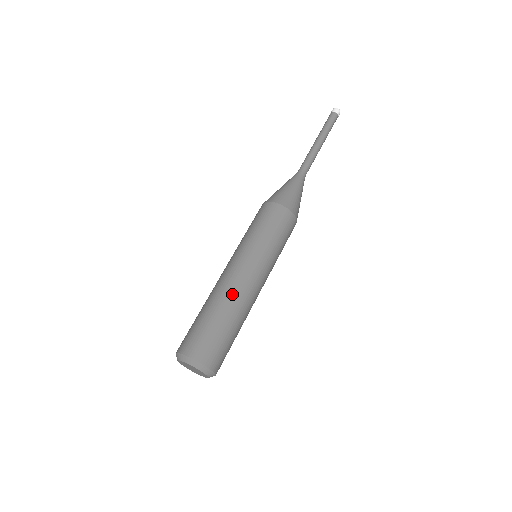
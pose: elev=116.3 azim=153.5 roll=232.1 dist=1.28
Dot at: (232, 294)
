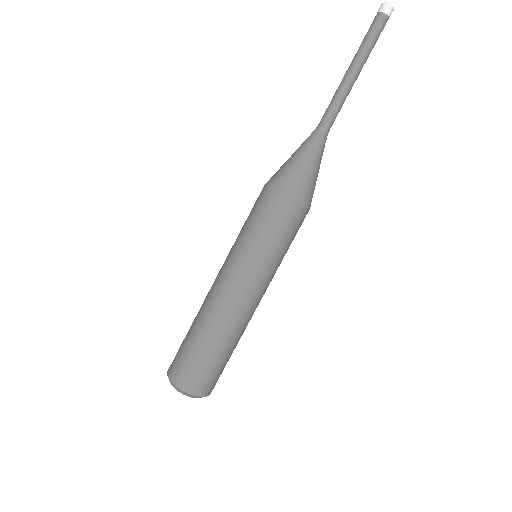
Dot at: (207, 307)
